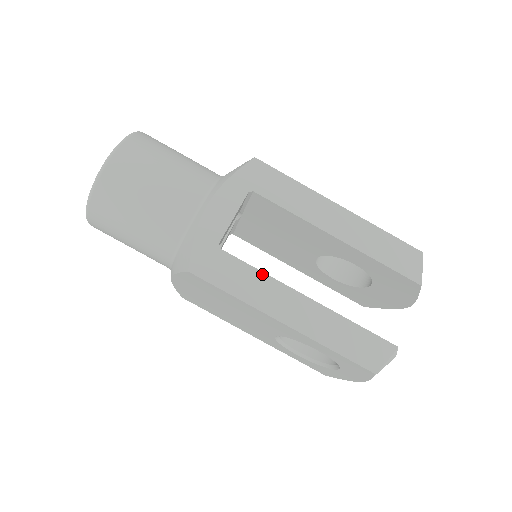
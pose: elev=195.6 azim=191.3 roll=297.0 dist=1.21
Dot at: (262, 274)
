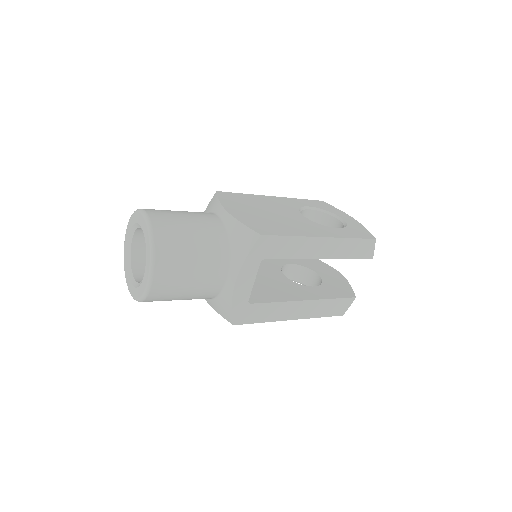
Dot at: (278, 303)
